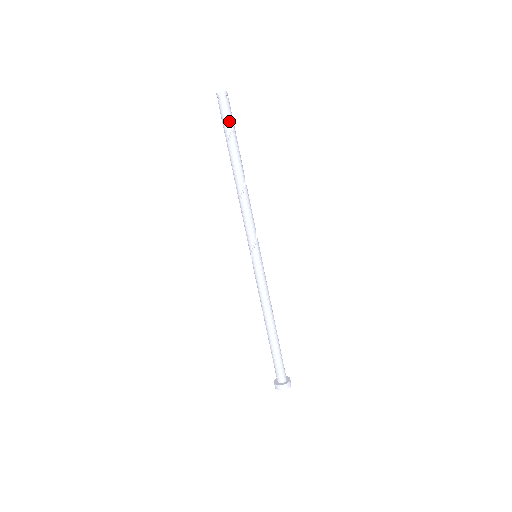
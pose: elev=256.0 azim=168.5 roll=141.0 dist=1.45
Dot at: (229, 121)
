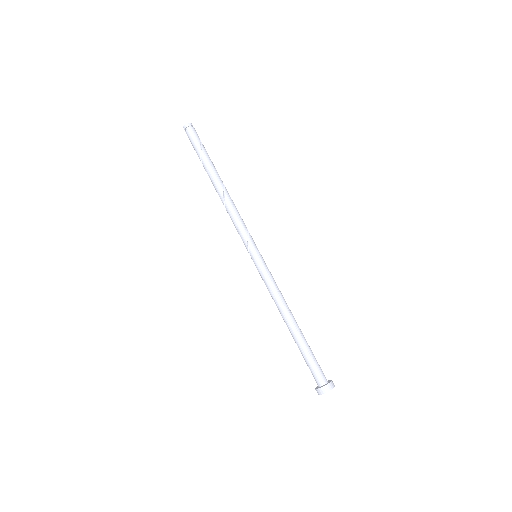
Dot at: (196, 145)
